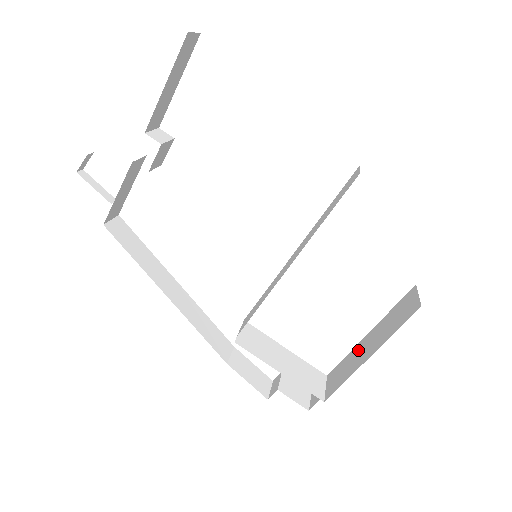
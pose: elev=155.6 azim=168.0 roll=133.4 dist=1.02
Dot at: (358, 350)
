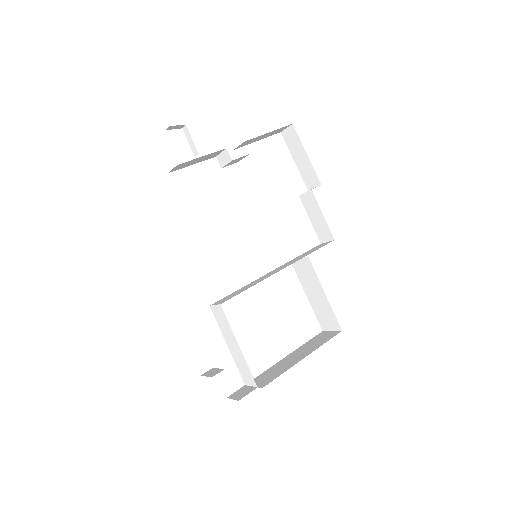
Dot at: (283, 362)
